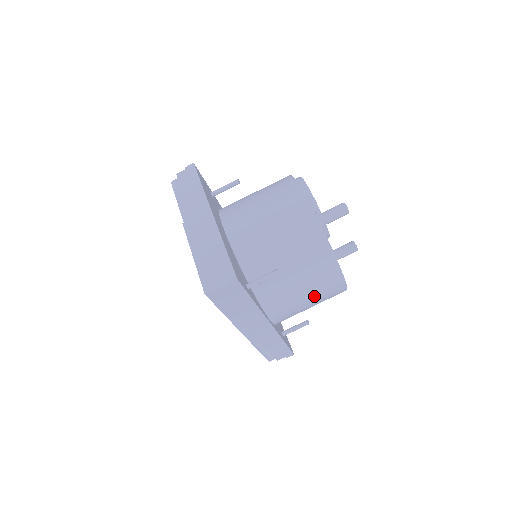
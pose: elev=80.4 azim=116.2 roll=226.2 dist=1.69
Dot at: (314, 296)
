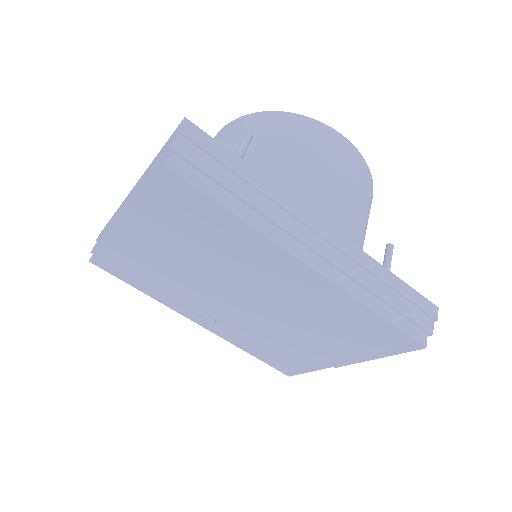
Dot at: (334, 168)
